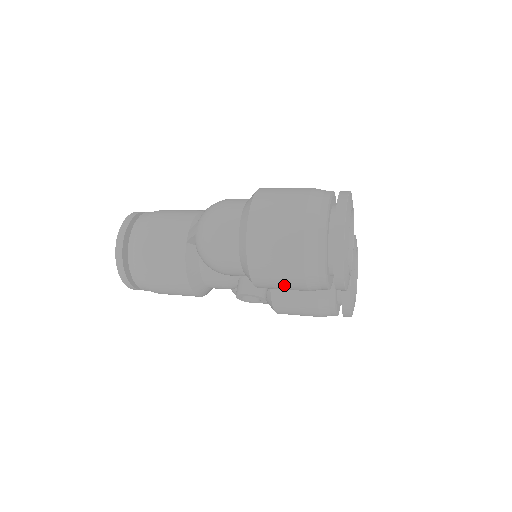
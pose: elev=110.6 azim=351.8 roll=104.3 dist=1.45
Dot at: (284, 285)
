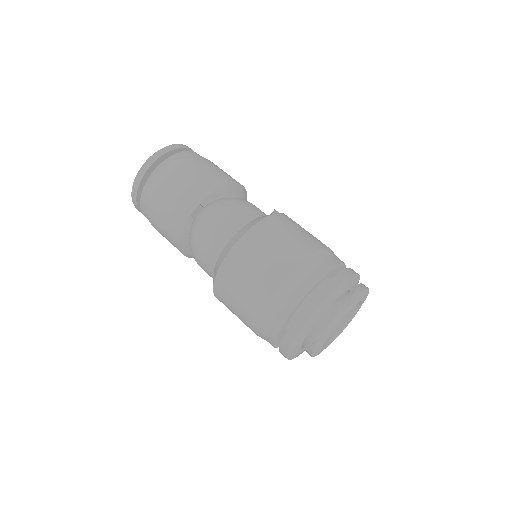
Dot at: occluded
